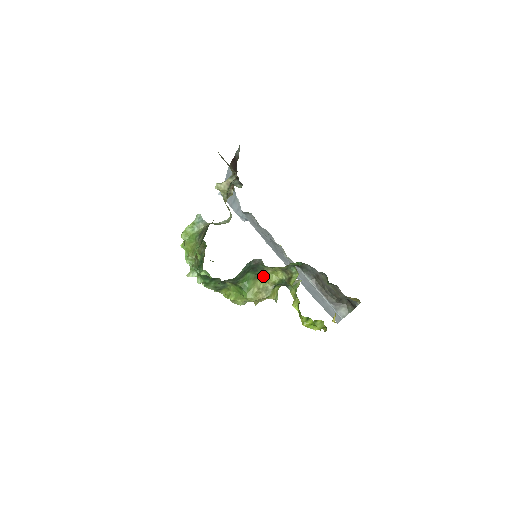
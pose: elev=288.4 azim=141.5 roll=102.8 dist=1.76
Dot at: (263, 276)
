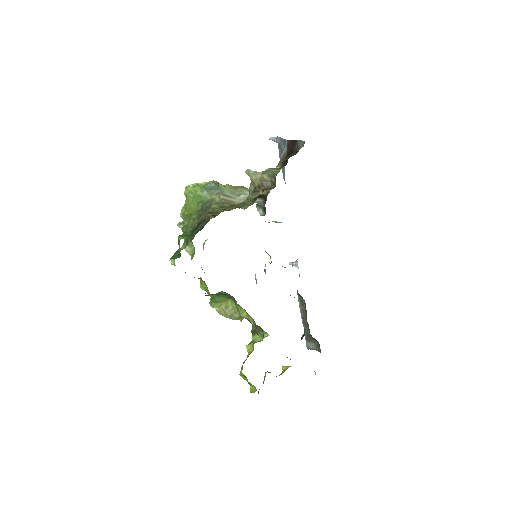
Dot at: occluded
